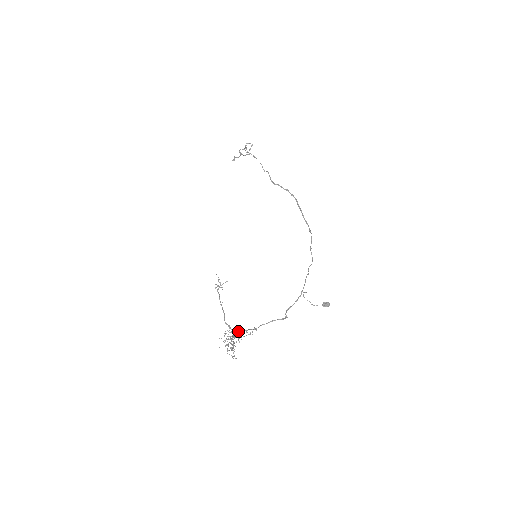
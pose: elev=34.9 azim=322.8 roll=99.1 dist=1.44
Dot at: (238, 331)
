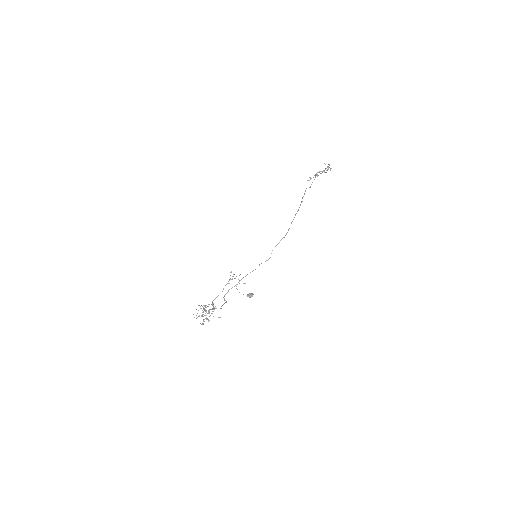
Dot at: (213, 307)
